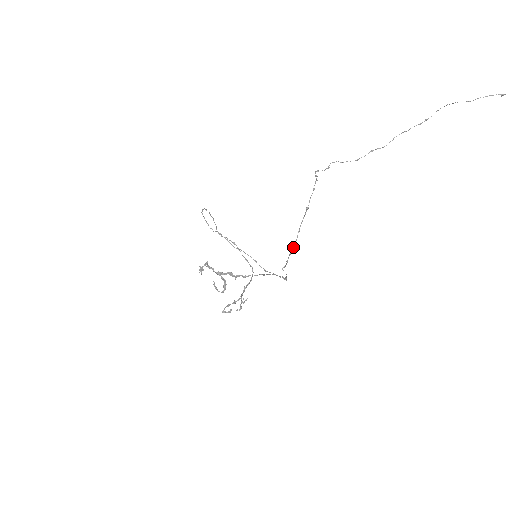
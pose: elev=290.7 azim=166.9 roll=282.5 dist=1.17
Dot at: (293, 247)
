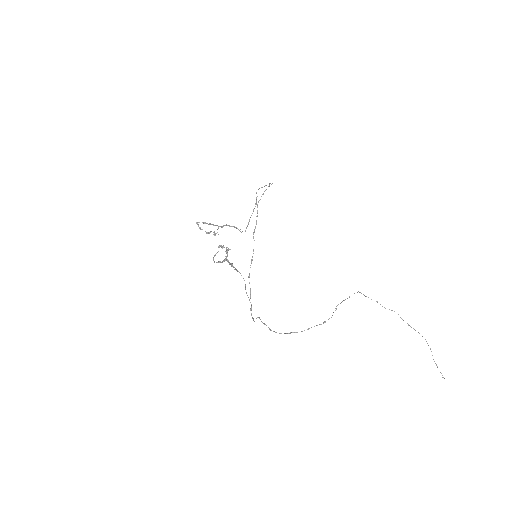
Dot at: (276, 332)
